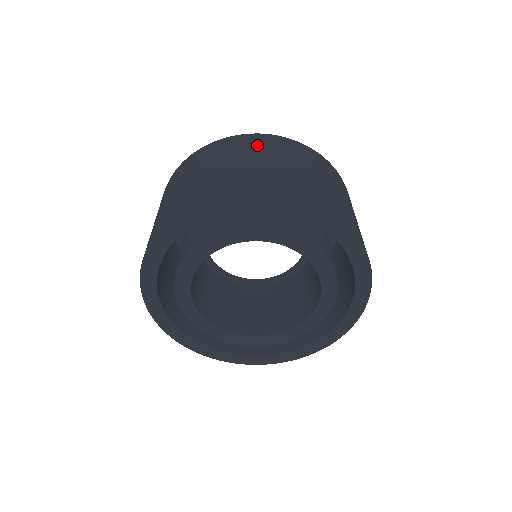
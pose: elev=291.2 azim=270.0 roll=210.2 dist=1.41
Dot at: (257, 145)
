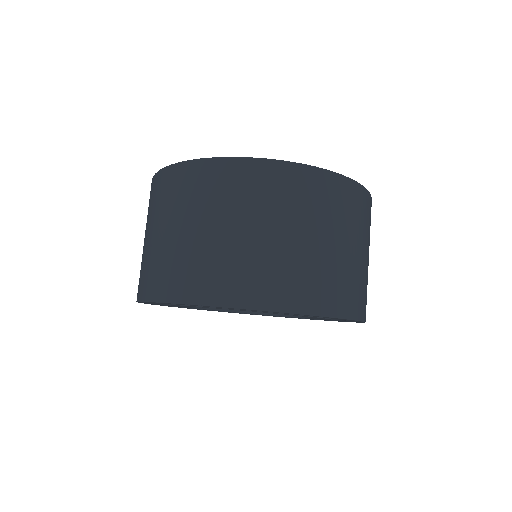
Dot at: (259, 193)
